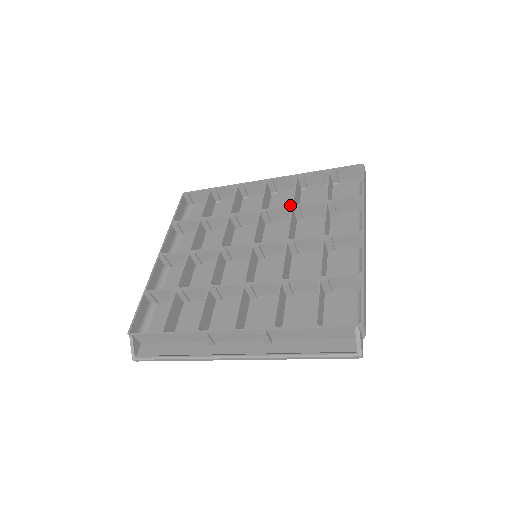
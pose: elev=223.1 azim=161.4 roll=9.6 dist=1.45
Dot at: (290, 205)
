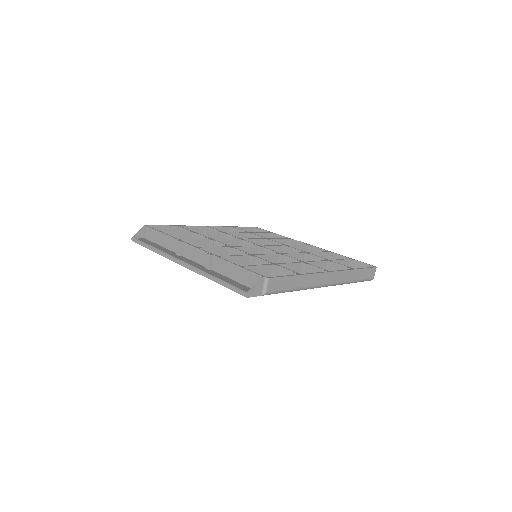
Dot at: occluded
